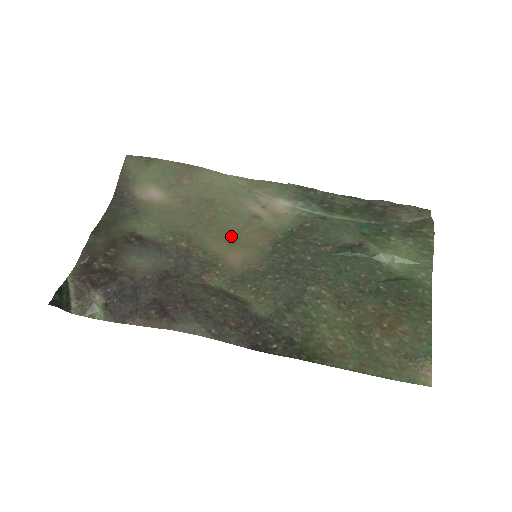
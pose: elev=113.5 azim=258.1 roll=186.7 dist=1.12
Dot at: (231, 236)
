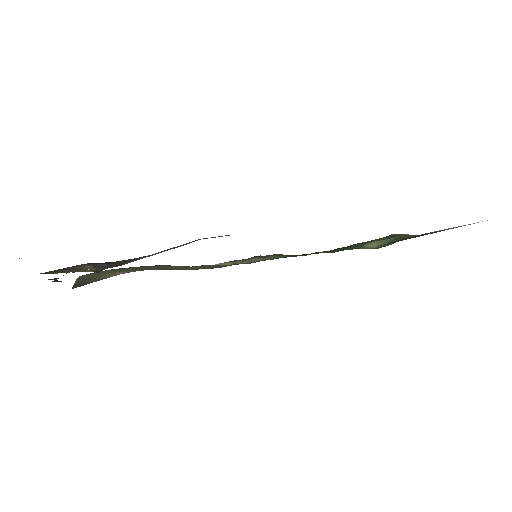
Dot at: occluded
